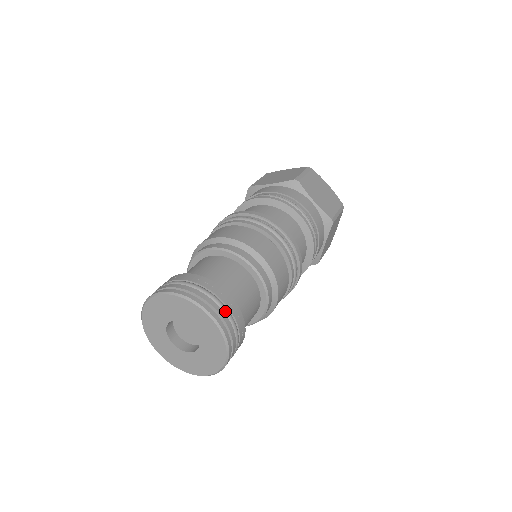
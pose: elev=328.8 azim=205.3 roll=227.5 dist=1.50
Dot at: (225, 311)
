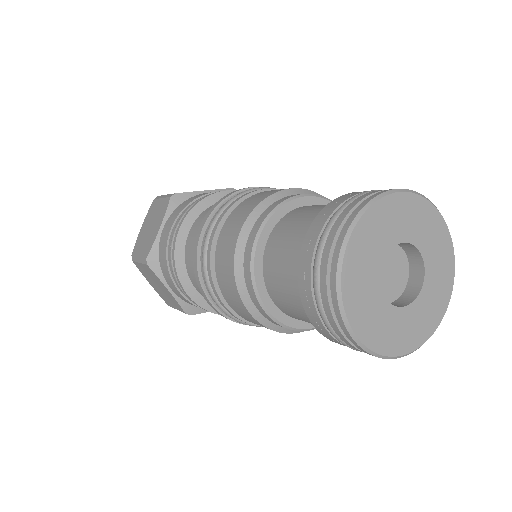
Dot at: occluded
